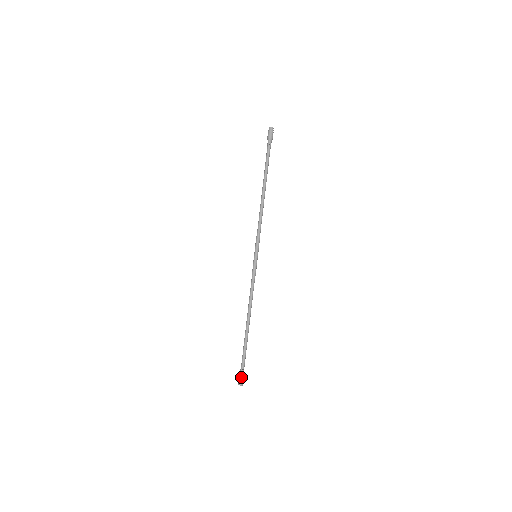
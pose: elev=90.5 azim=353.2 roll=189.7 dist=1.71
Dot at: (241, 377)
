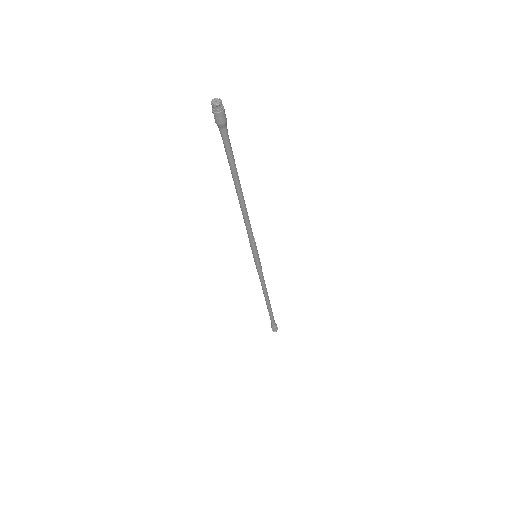
Dot at: (273, 329)
